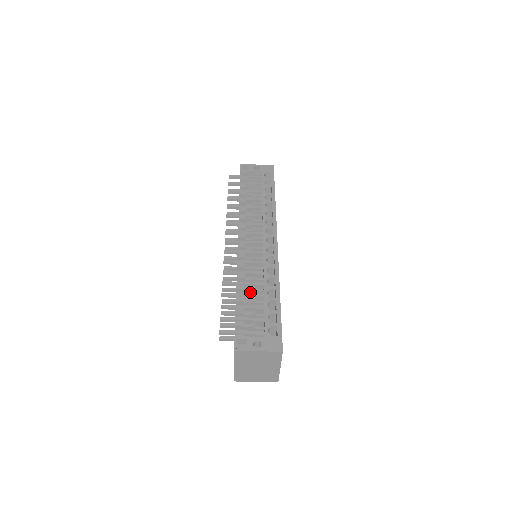
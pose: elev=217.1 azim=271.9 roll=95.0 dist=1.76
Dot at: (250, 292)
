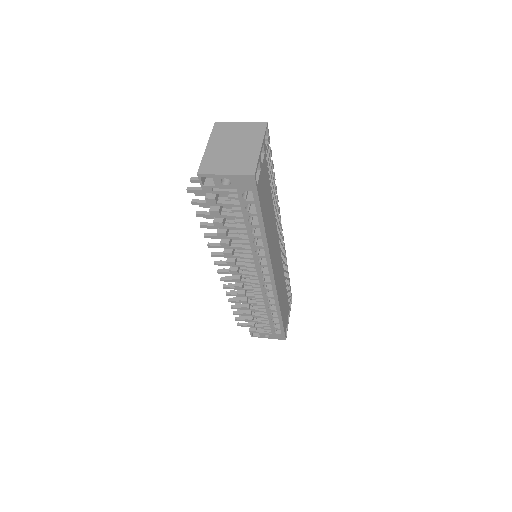
Dot at: occluded
